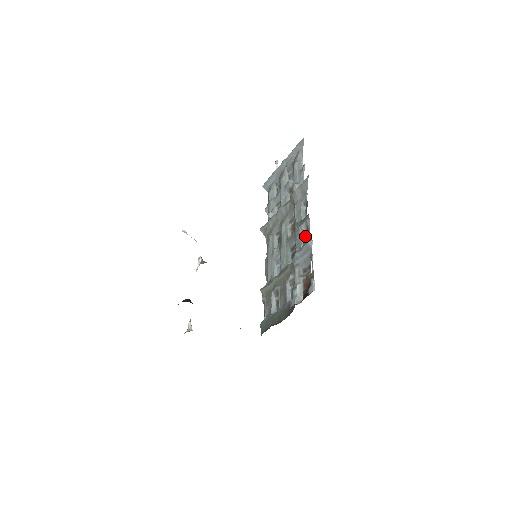
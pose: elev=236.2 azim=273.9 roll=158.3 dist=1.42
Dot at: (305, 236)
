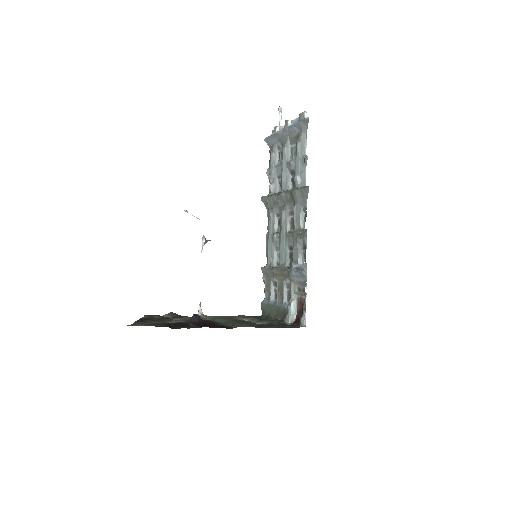
Dot at: (302, 250)
